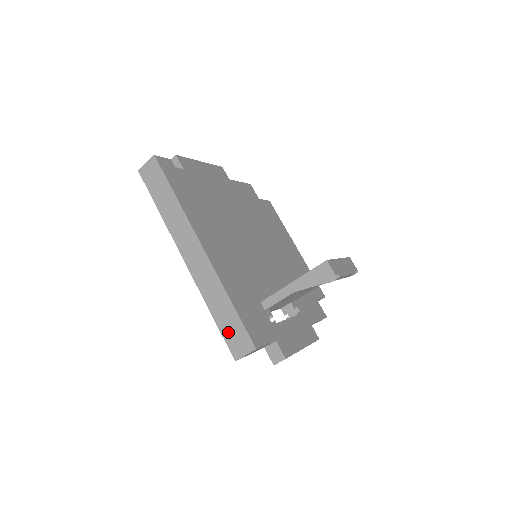
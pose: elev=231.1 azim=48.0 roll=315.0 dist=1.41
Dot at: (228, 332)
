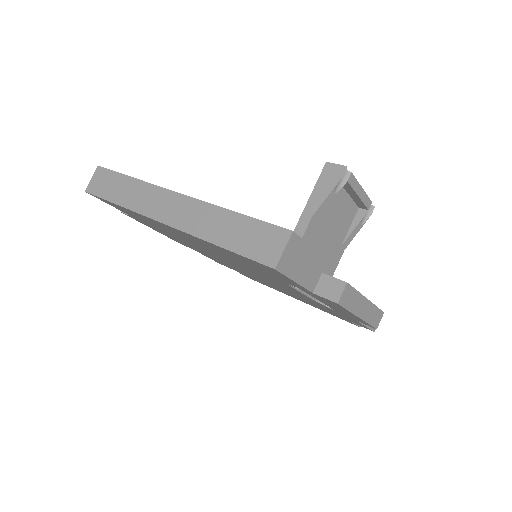
Dot at: (248, 245)
